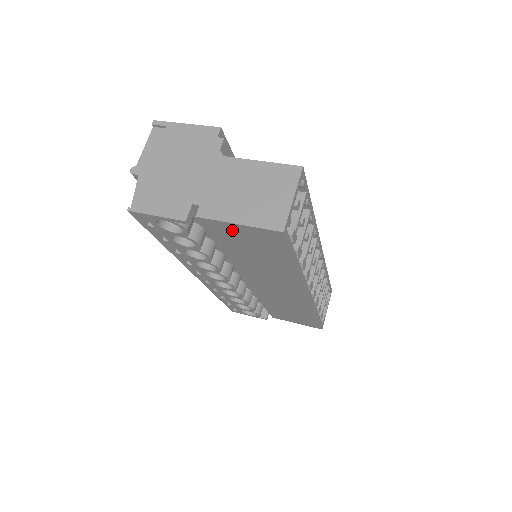
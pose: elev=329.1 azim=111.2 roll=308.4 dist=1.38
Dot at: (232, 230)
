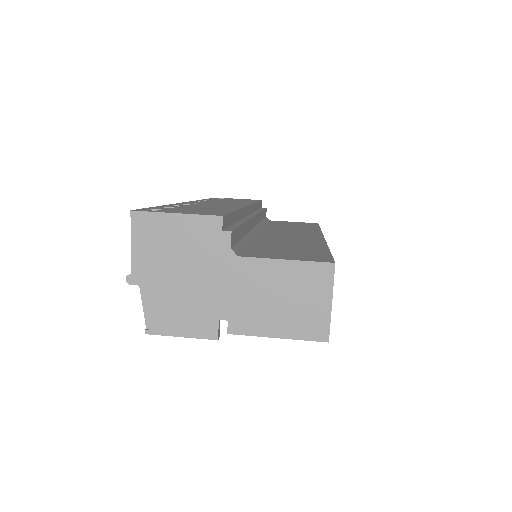
Dot at: occluded
